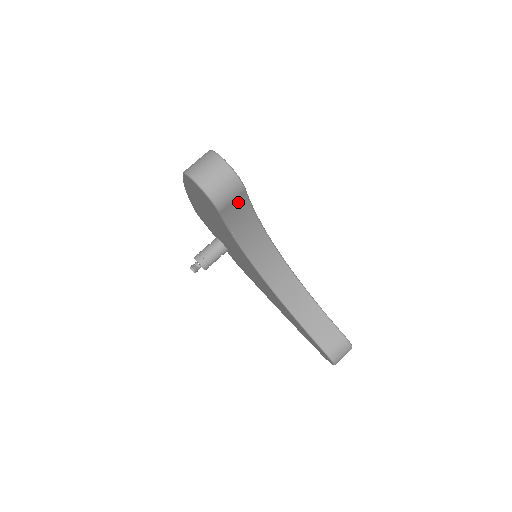
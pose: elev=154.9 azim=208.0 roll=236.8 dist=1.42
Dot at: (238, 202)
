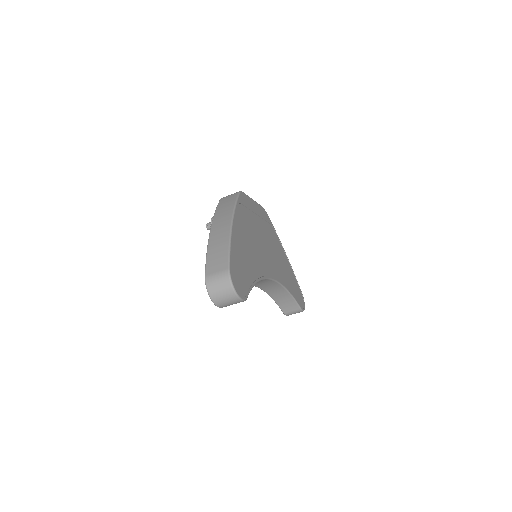
Dot at: occluded
